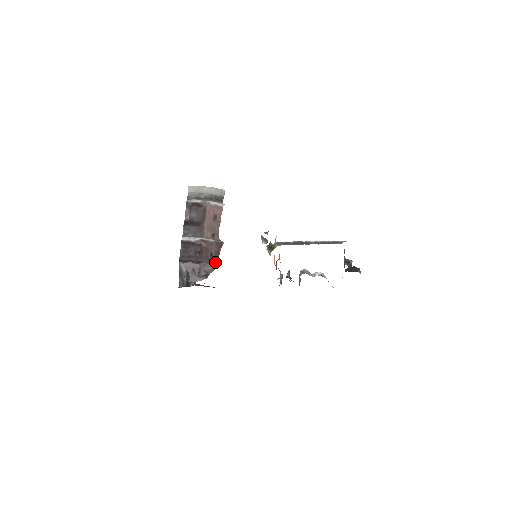
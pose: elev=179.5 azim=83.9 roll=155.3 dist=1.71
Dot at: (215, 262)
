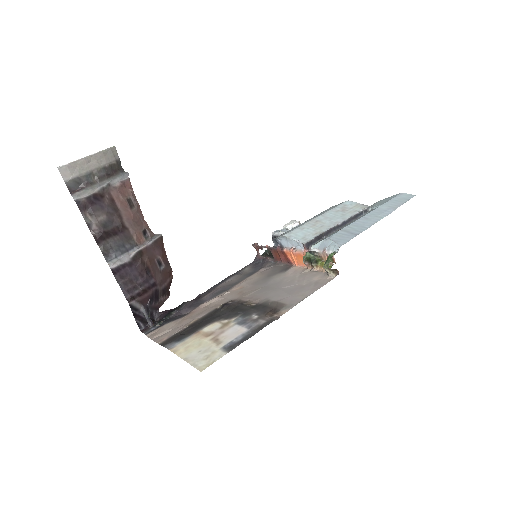
Dot at: (168, 270)
